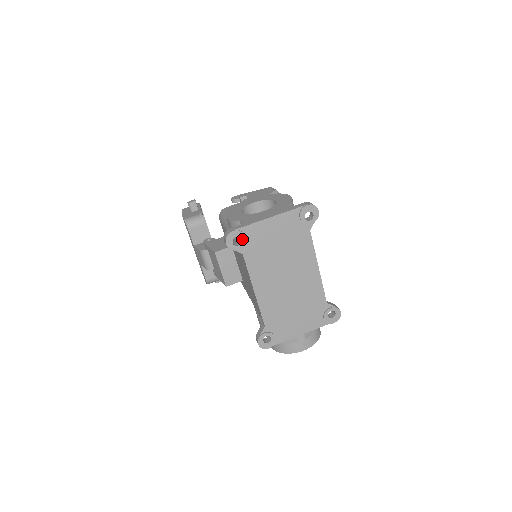
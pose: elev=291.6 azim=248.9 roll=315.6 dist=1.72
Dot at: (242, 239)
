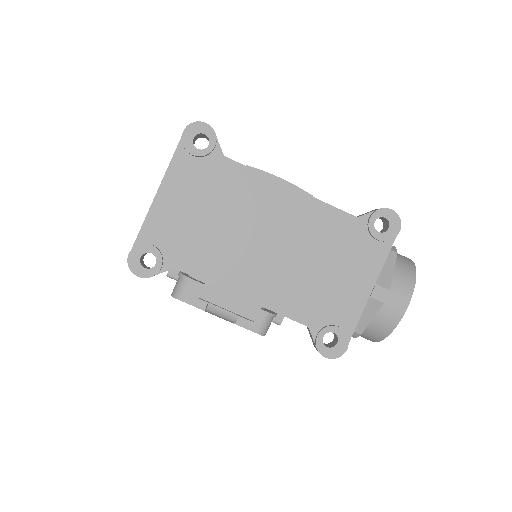
Dot at: (151, 252)
